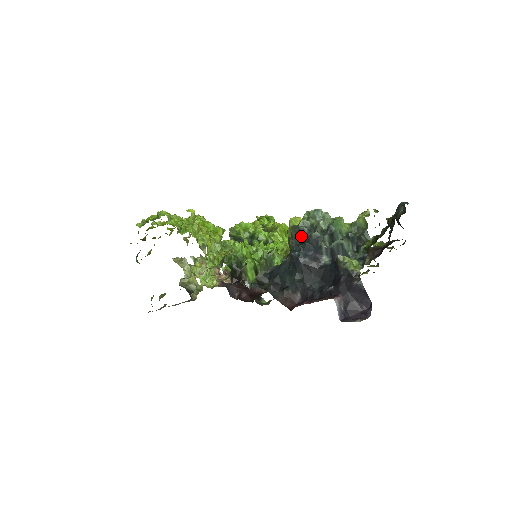
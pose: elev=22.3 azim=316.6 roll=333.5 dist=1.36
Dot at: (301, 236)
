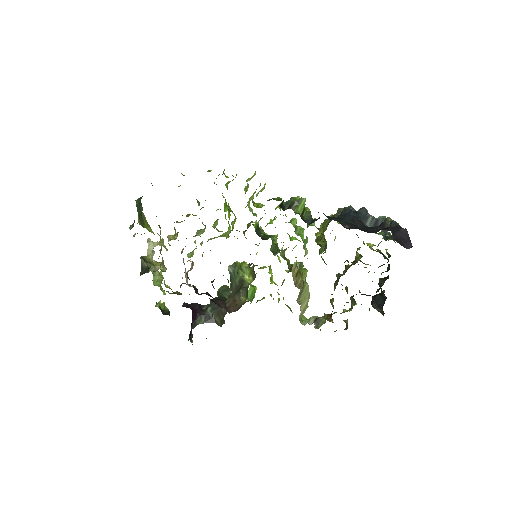
Dot at: occluded
